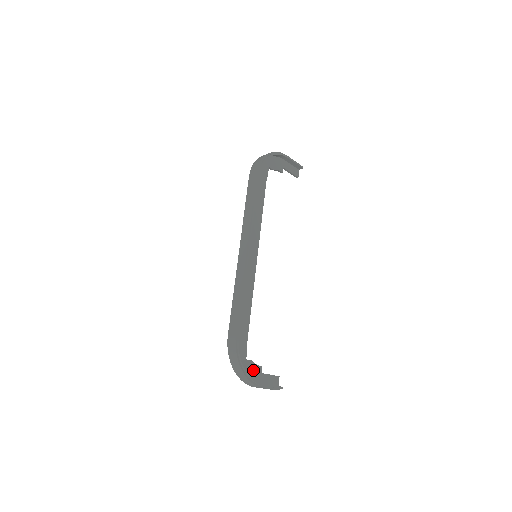
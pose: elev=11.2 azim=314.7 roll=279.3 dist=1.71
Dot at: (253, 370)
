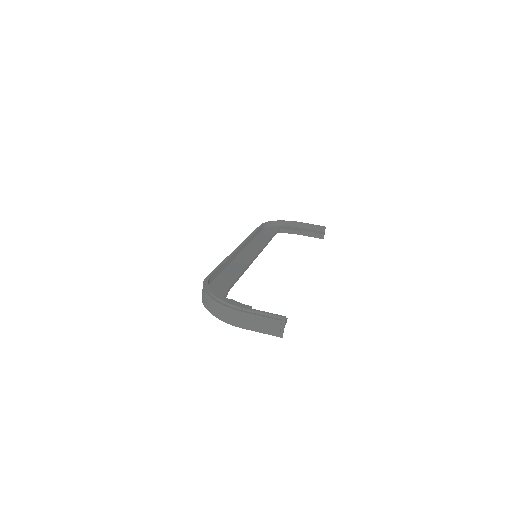
Dot at: occluded
